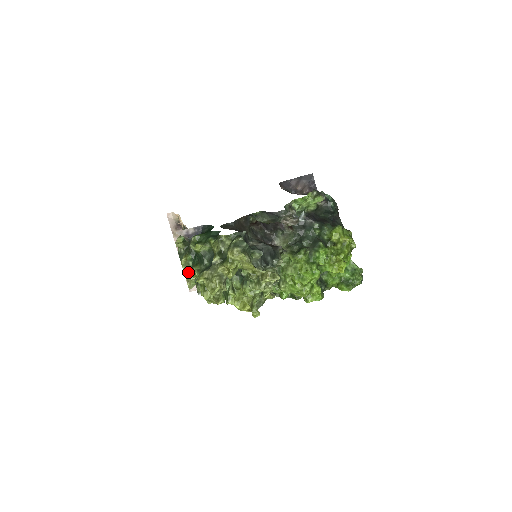
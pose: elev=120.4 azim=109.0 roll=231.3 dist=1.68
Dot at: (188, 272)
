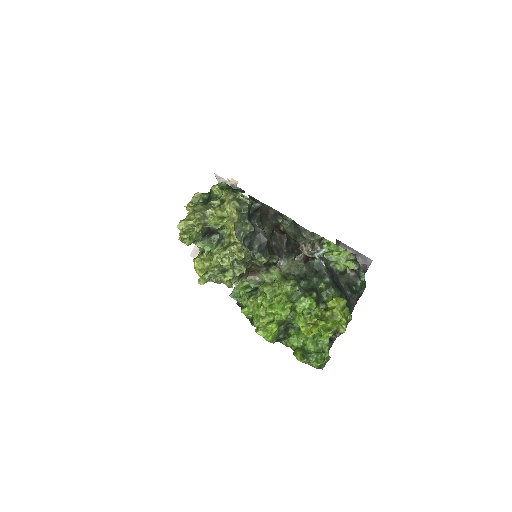
Dot at: (191, 205)
